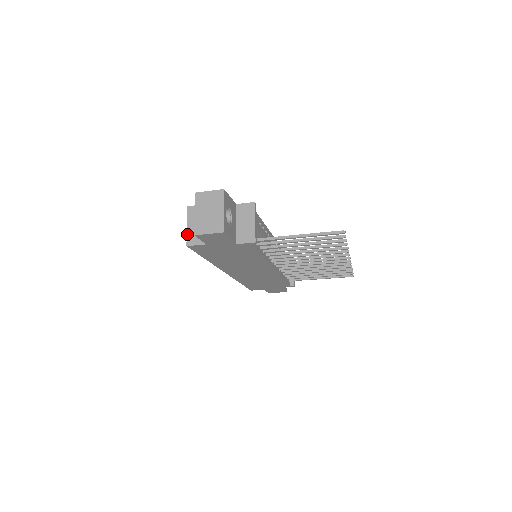
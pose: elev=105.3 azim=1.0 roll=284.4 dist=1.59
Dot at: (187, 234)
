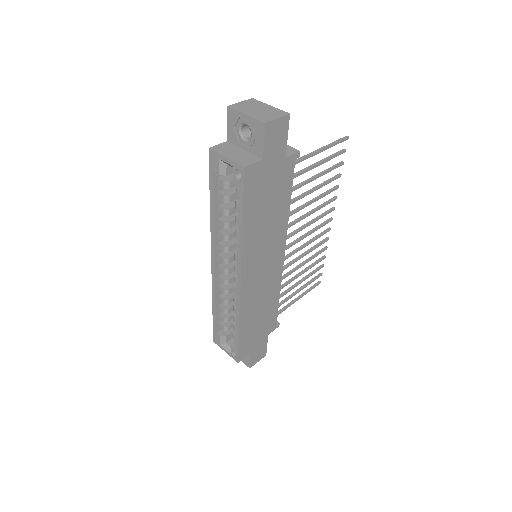
Dot at: (234, 161)
